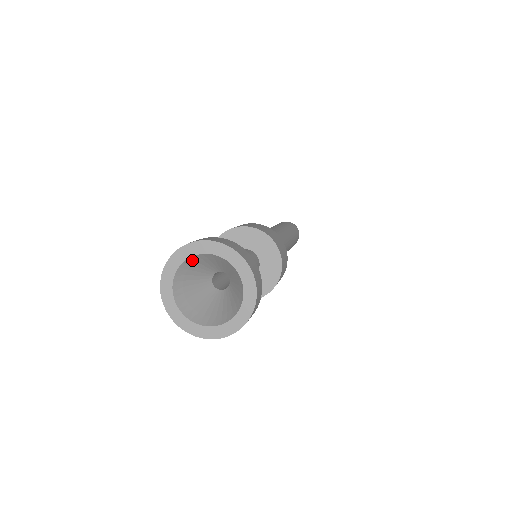
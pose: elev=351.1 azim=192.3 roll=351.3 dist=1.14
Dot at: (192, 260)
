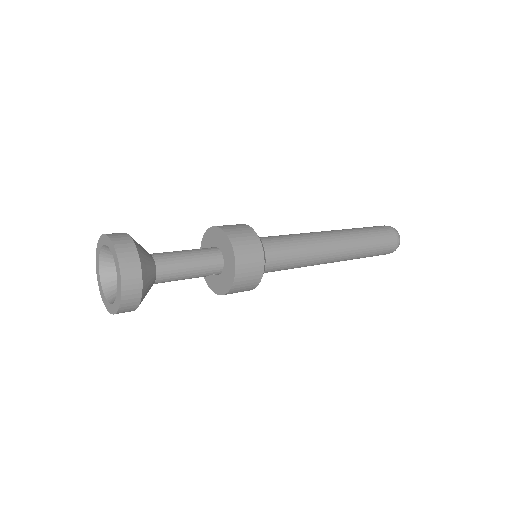
Dot at: (105, 254)
